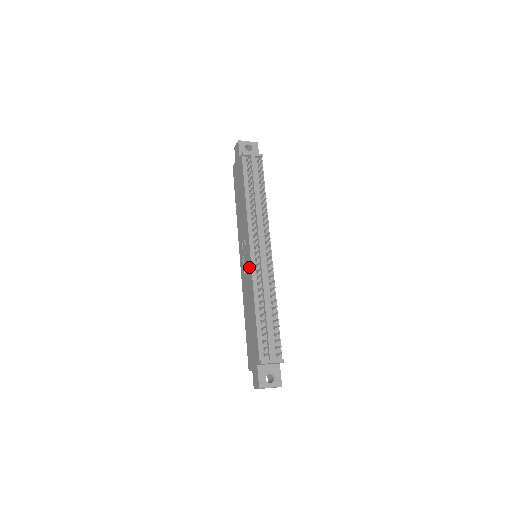
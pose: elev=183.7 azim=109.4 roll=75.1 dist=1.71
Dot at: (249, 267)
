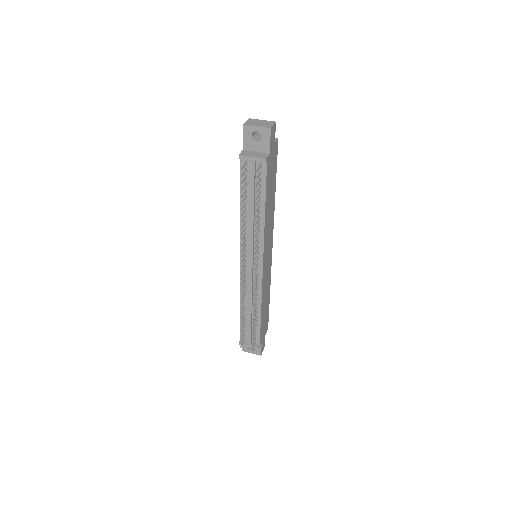
Dot at: occluded
